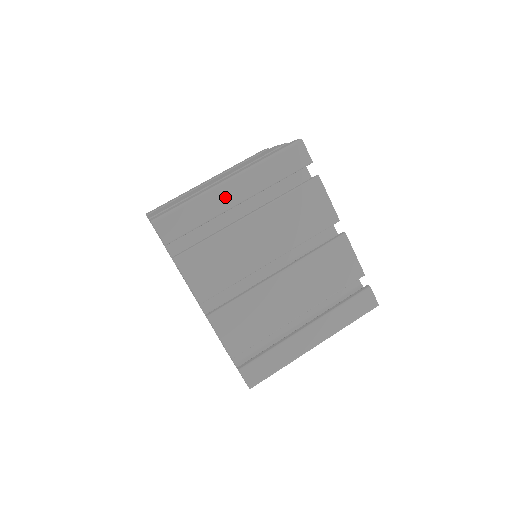
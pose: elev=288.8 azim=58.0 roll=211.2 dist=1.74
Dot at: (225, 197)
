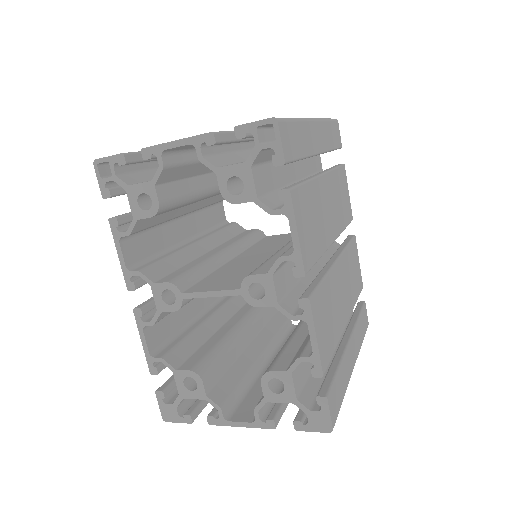
Dot at: (313, 137)
